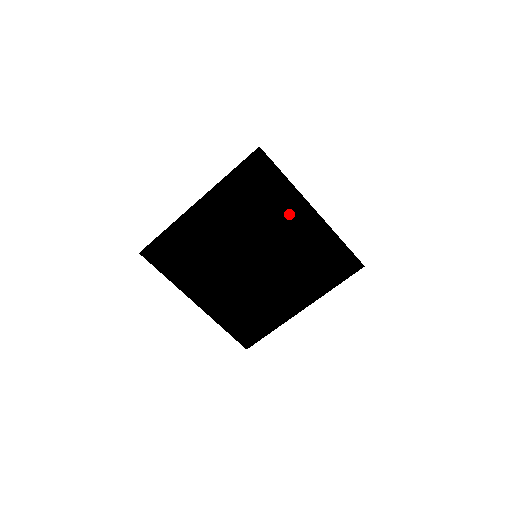
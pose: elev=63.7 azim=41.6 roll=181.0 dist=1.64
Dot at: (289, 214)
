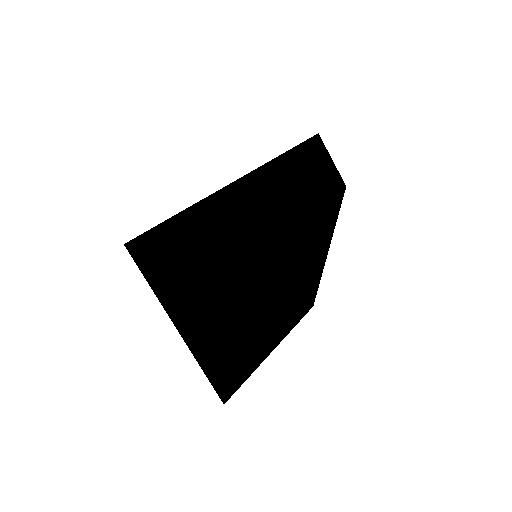
Dot at: occluded
